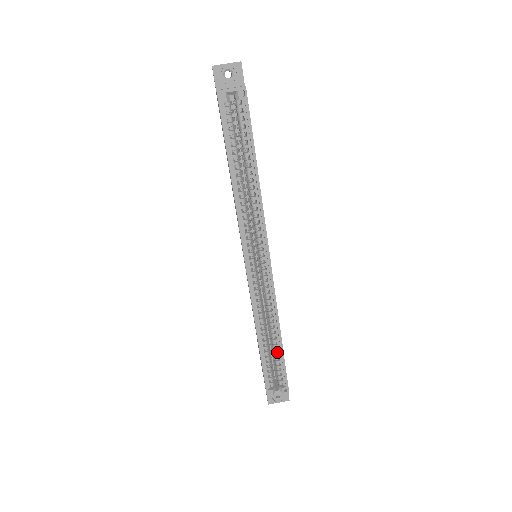
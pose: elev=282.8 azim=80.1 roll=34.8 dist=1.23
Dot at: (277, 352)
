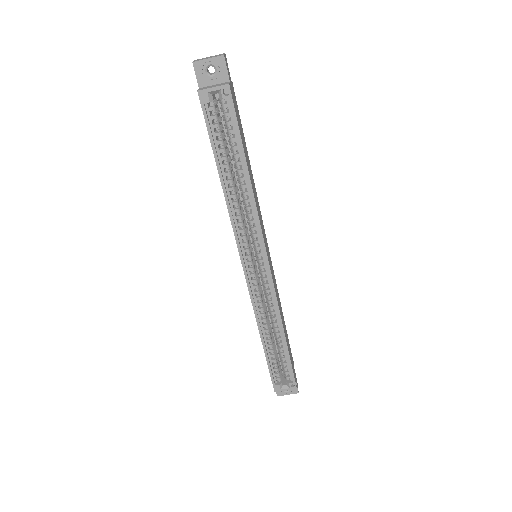
Dot at: occluded
